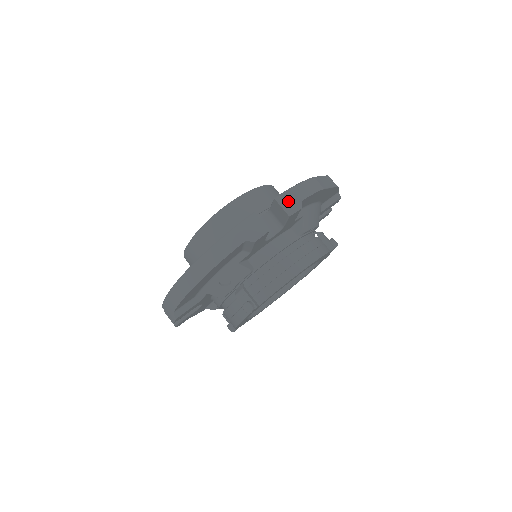
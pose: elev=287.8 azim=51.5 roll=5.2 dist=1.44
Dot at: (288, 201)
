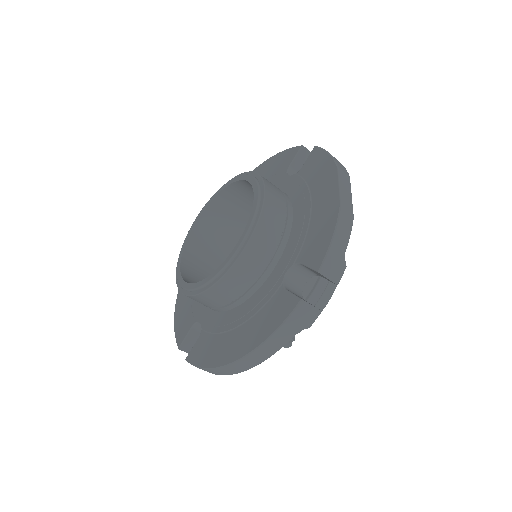
Dot at: (332, 267)
